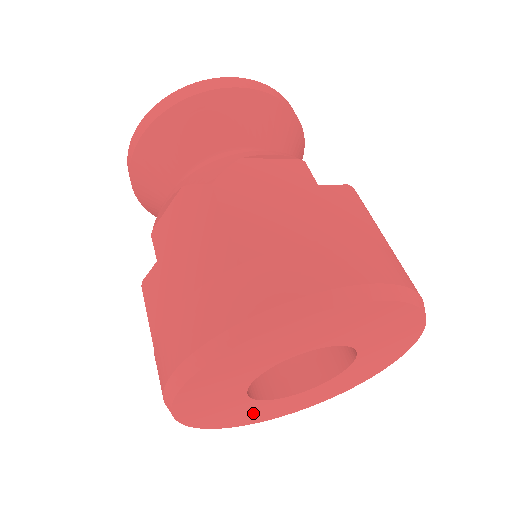
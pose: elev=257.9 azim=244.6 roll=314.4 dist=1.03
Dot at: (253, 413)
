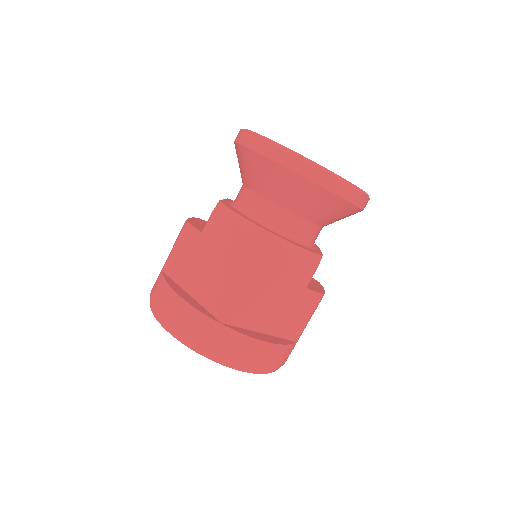
Dot at: occluded
